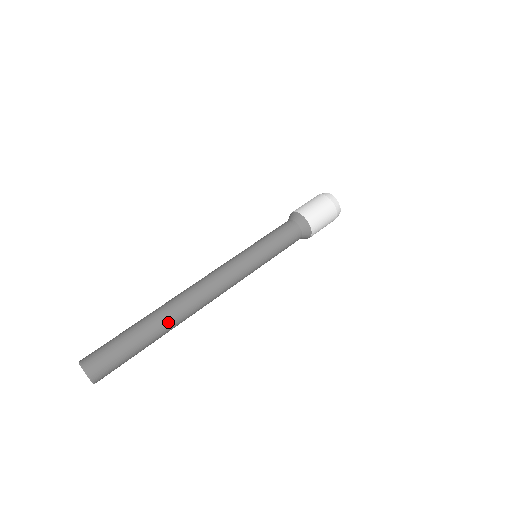
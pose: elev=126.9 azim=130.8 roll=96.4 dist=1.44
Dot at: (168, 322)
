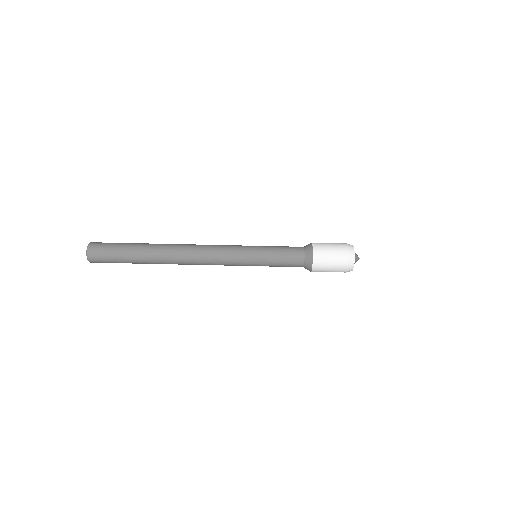
Dot at: (156, 255)
